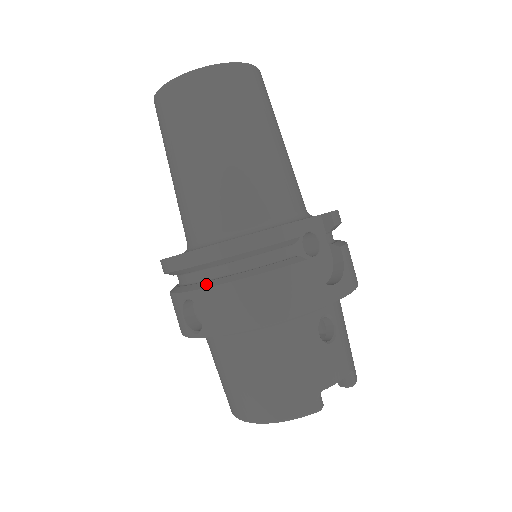
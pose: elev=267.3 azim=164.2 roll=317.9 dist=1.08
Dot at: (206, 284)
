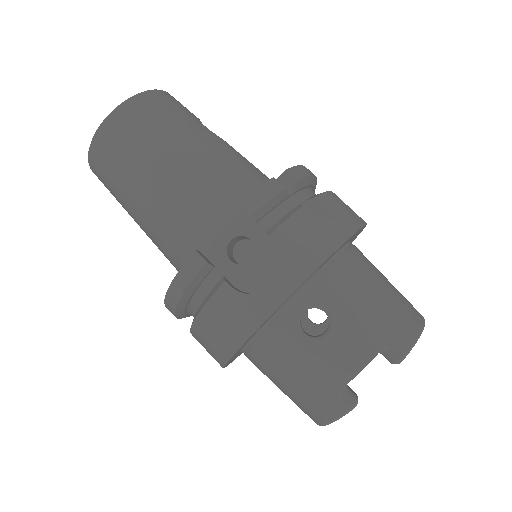
Dot at: occluded
